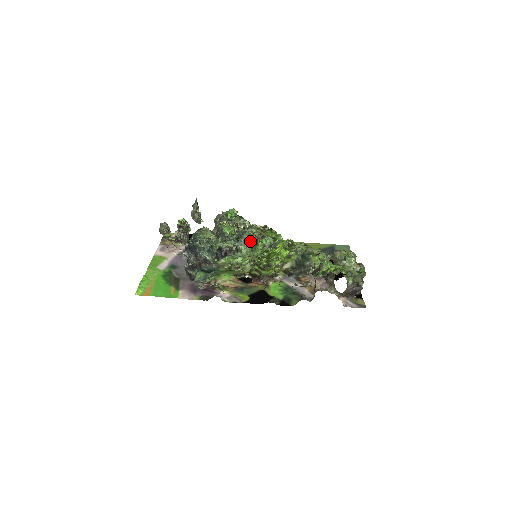
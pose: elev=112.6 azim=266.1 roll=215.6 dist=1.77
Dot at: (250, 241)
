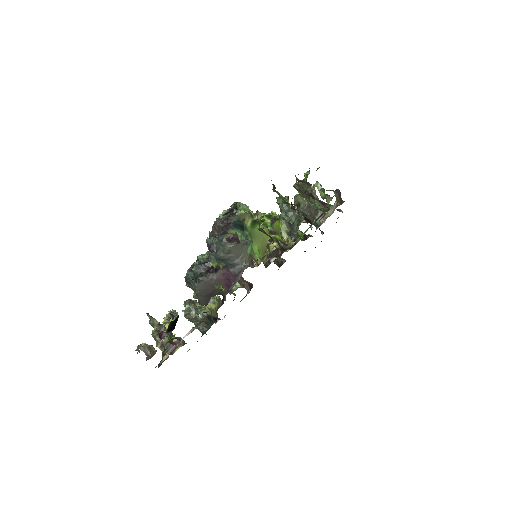
Dot at: occluded
